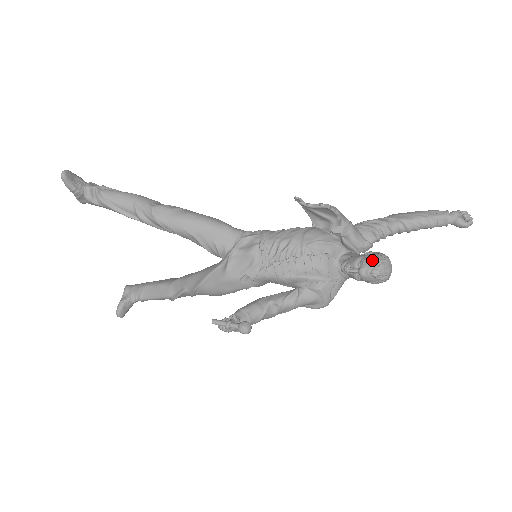
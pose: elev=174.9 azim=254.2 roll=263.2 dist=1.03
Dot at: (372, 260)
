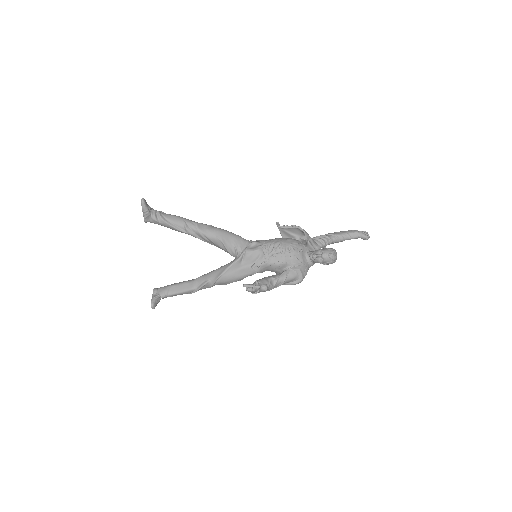
Dot at: (328, 249)
